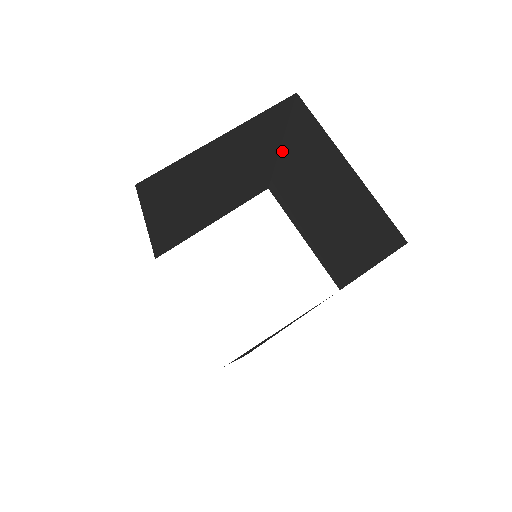
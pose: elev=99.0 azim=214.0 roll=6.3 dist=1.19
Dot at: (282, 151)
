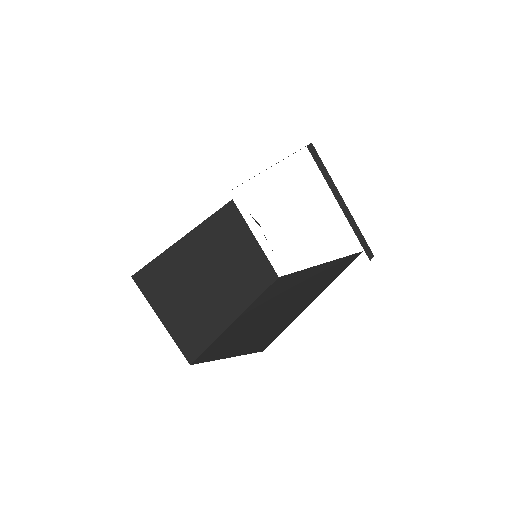
Dot at: occluded
